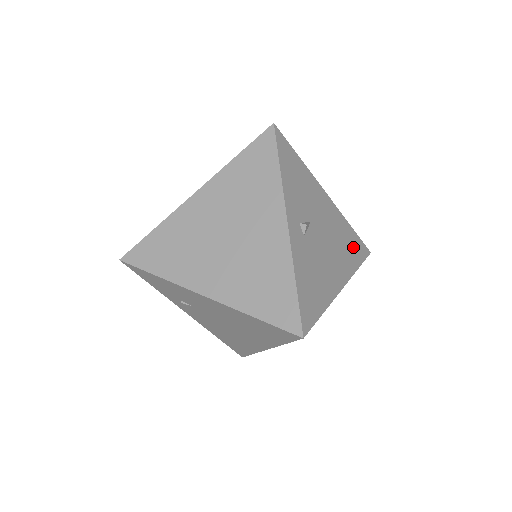
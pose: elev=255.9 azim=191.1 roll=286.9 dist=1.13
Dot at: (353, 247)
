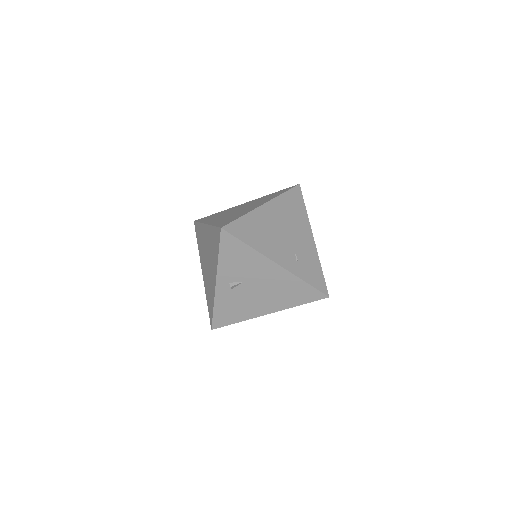
Dot at: (299, 294)
